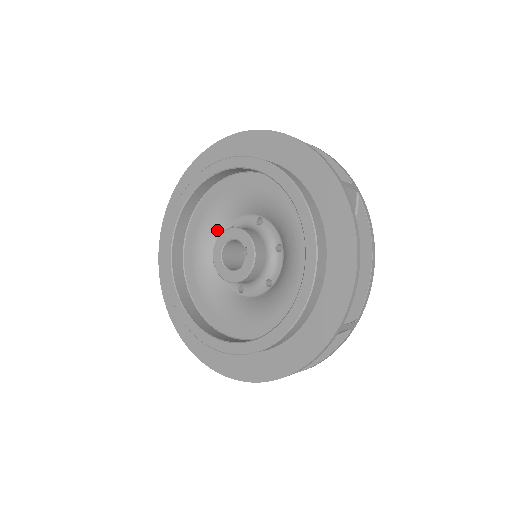
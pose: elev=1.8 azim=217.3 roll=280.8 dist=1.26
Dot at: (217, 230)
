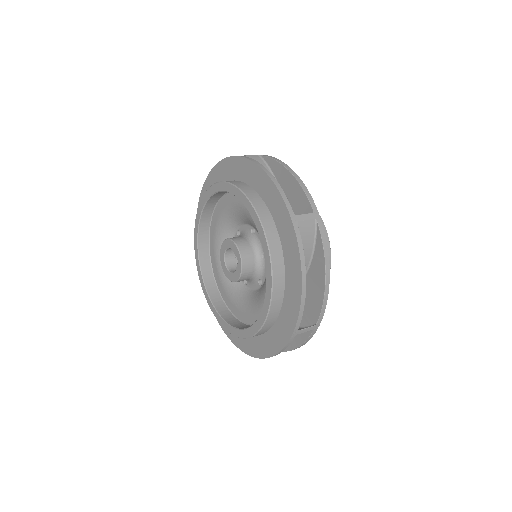
Dot at: (228, 232)
